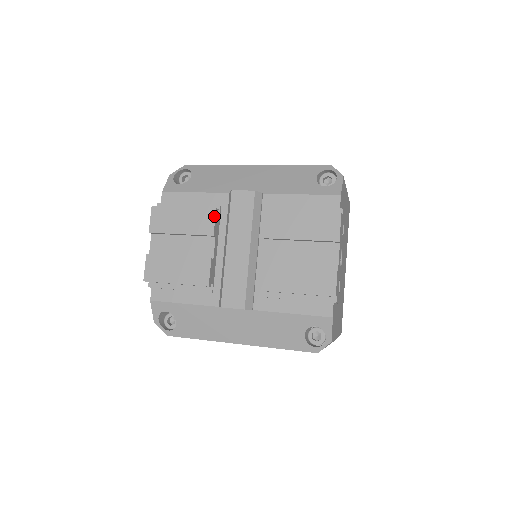
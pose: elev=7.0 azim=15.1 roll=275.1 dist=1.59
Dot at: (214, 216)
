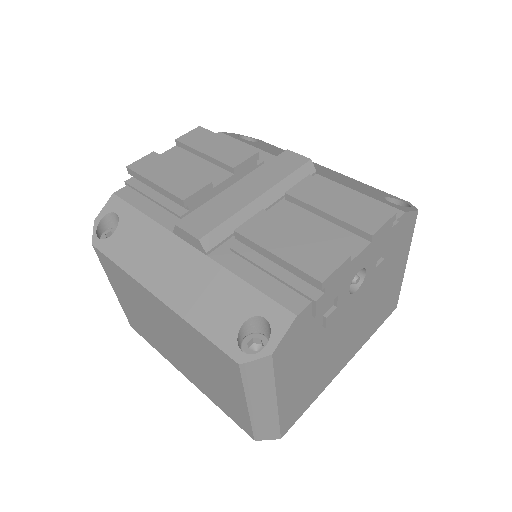
Dot at: (250, 156)
